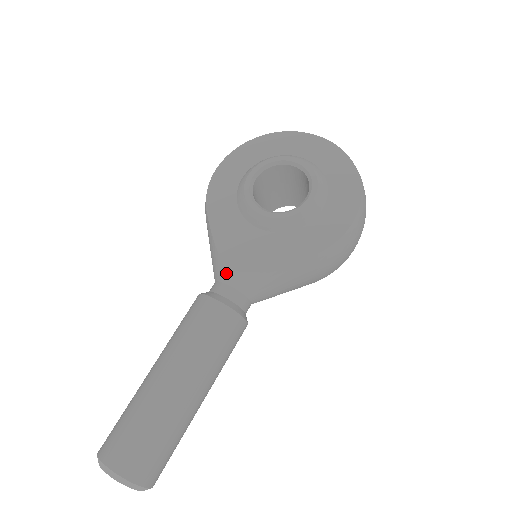
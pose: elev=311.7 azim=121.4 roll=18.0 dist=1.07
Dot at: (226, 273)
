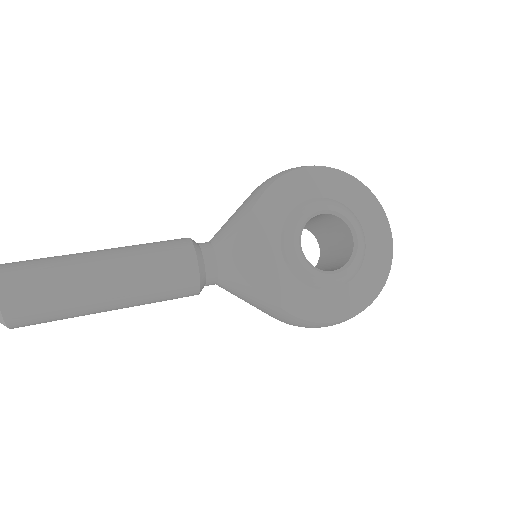
Dot at: (225, 252)
